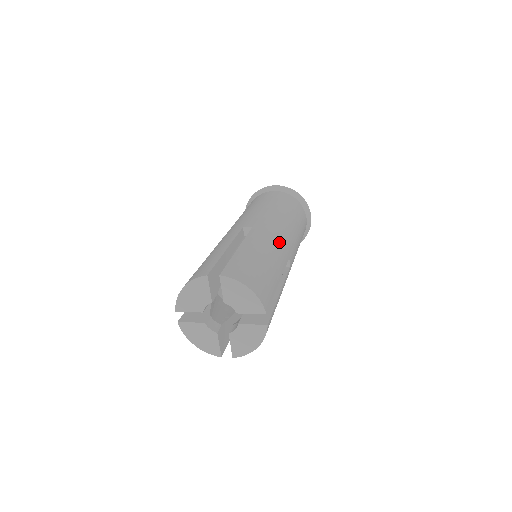
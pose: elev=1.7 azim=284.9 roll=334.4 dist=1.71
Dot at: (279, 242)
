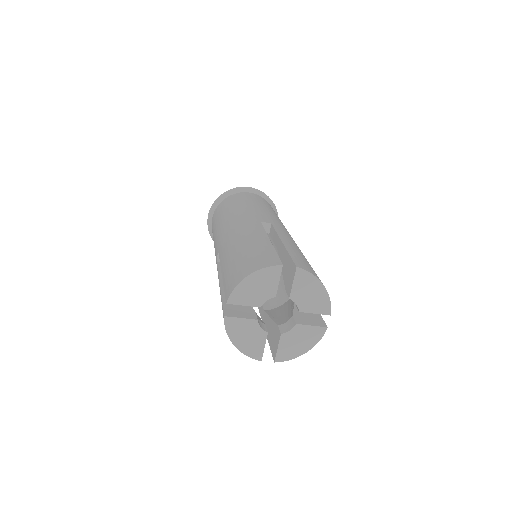
Dot at: occluded
